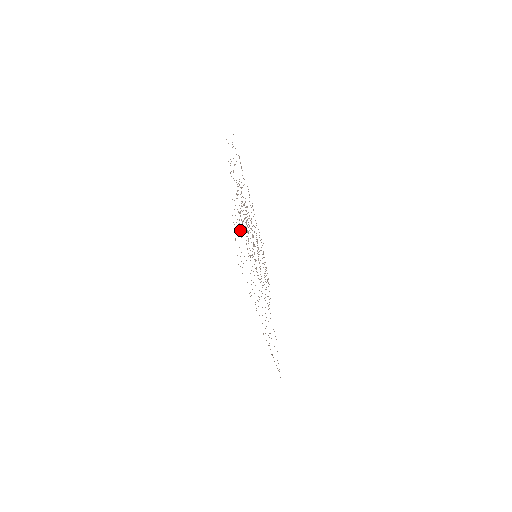
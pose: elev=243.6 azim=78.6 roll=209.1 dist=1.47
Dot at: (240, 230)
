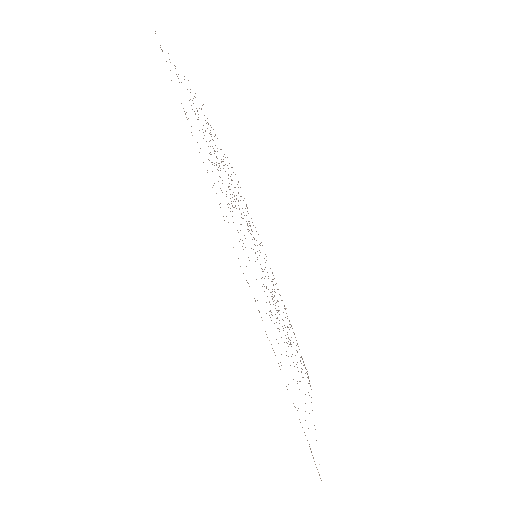
Dot at: occluded
